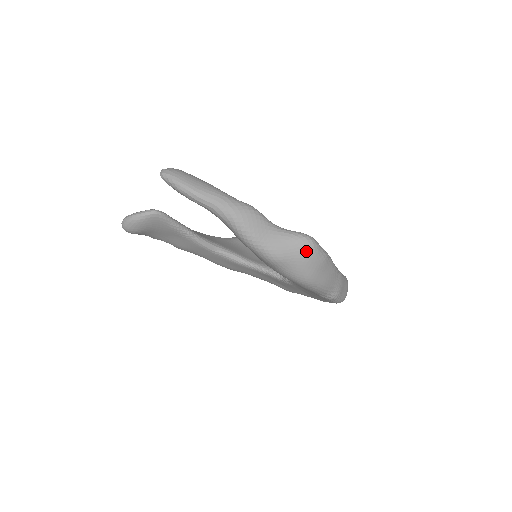
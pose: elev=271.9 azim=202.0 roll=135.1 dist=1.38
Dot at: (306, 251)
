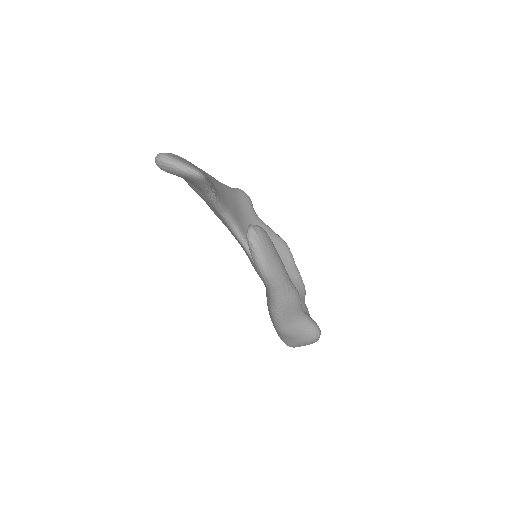
Dot at: (309, 340)
